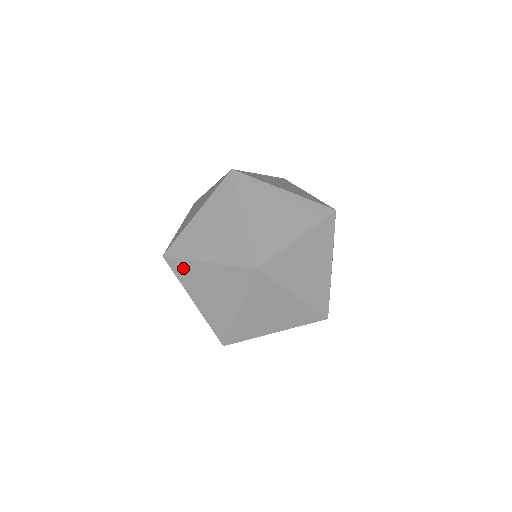
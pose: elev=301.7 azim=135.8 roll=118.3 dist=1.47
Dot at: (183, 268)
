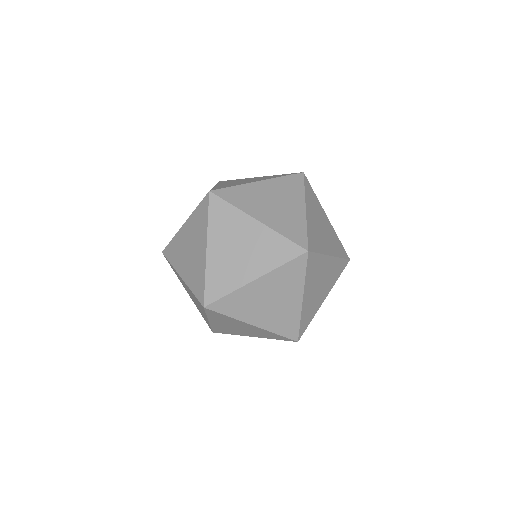
Dot at: (231, 303)
